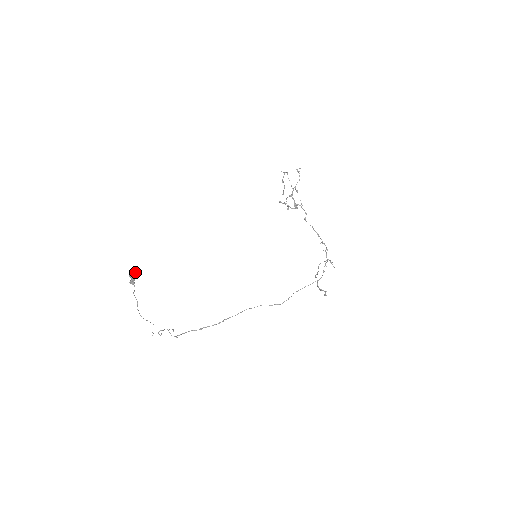
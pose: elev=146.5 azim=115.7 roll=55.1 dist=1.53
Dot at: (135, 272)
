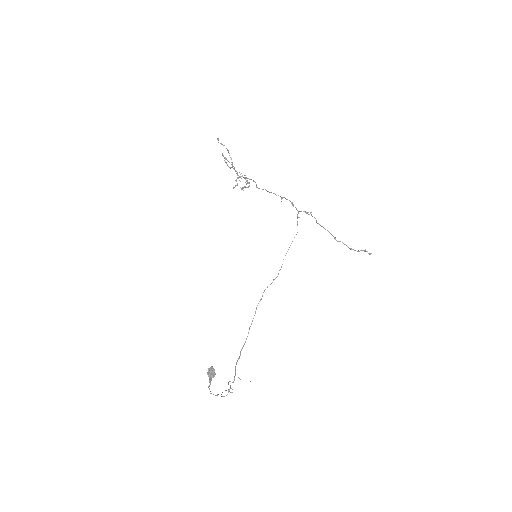
Dot at: (212, 370)
